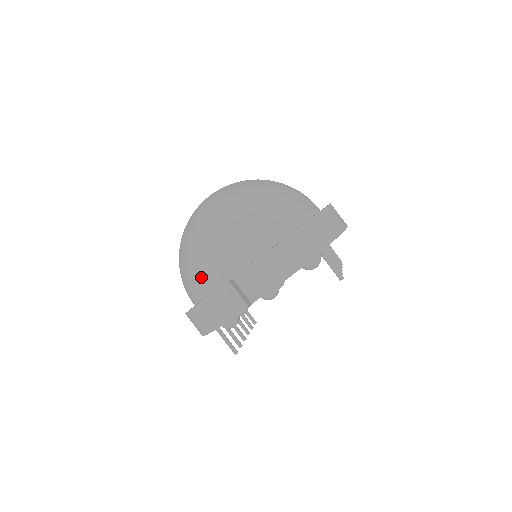
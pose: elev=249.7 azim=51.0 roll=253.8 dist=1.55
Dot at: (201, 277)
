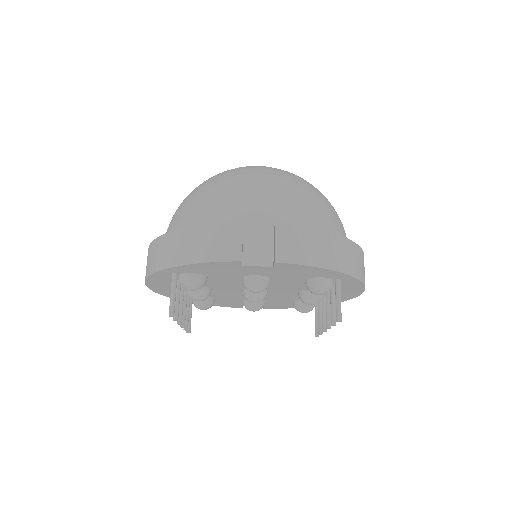
Dot at: (209, 209)
